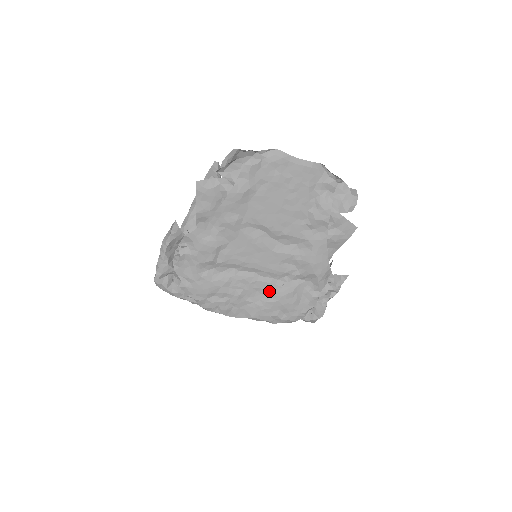
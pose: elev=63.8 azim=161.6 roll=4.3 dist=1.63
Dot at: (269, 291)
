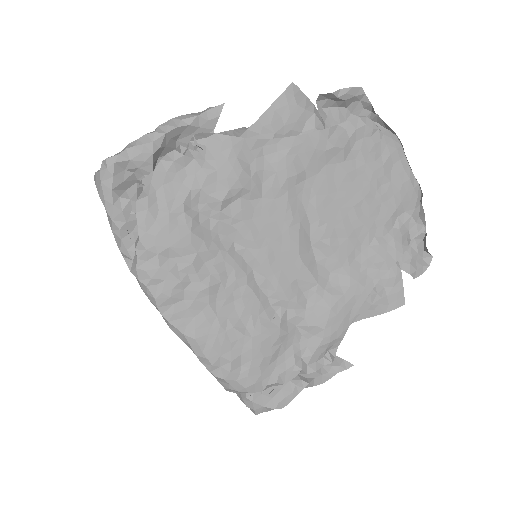
Dot at: (249, 313)
